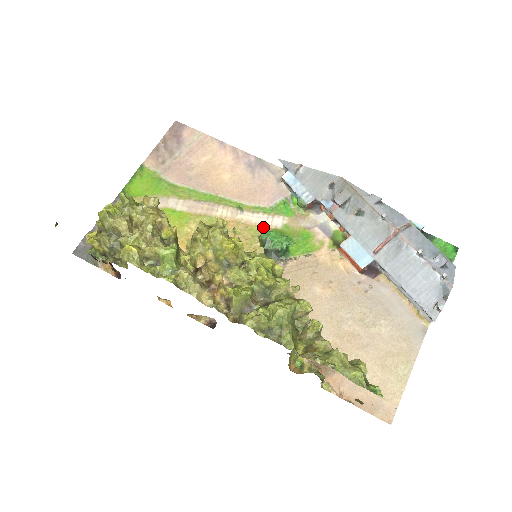
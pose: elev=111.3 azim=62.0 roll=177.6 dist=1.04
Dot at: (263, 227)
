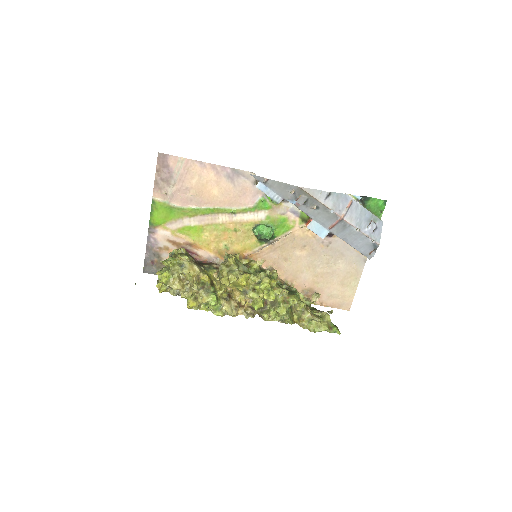
Dot at: (253, 222)
